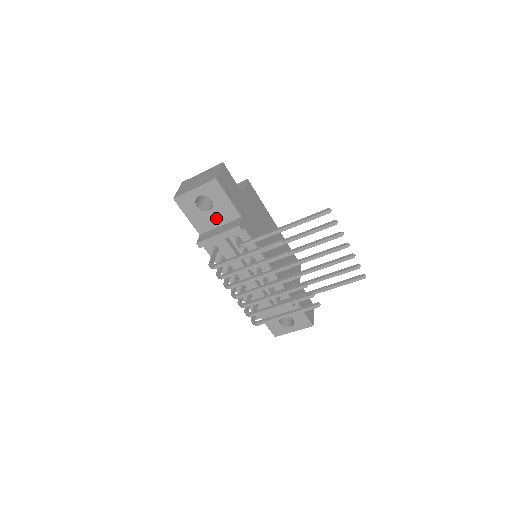
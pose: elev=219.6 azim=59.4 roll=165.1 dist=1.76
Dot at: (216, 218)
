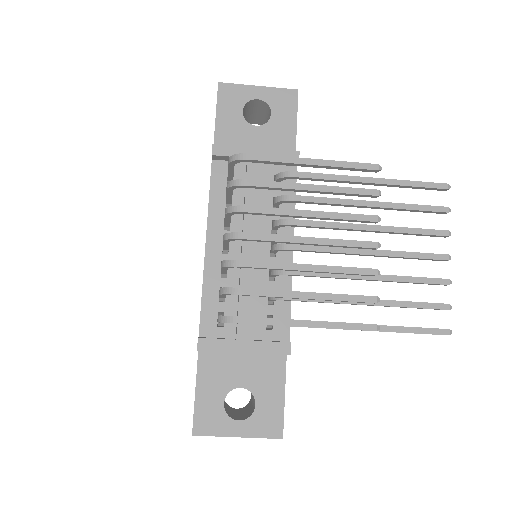
Dot at: (257, 142)
